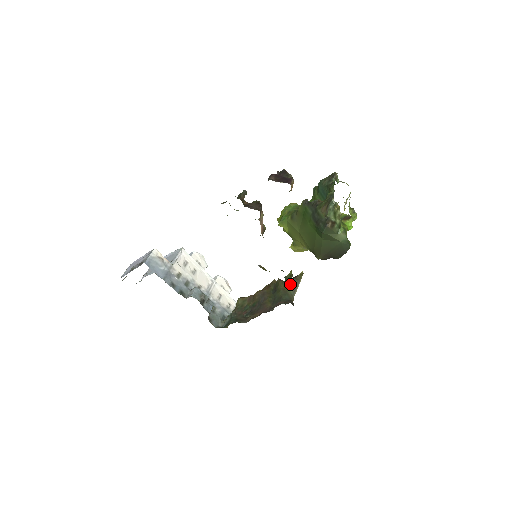
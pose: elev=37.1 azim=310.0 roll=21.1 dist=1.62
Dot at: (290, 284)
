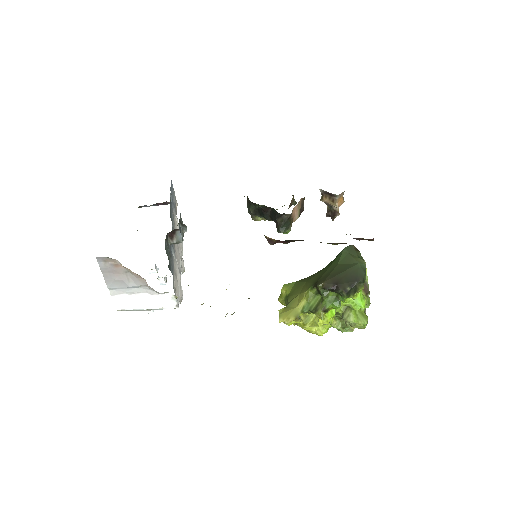
Dot at: occluded
